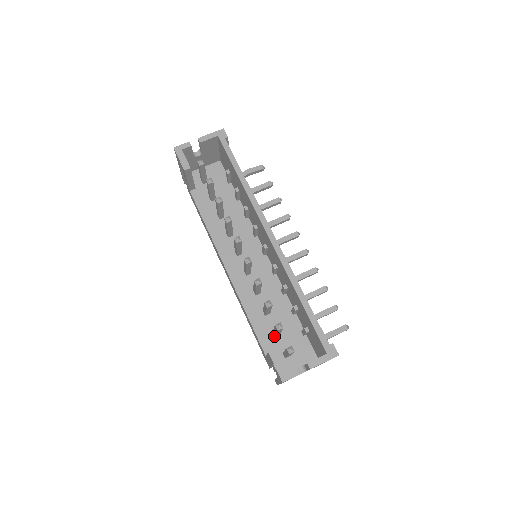
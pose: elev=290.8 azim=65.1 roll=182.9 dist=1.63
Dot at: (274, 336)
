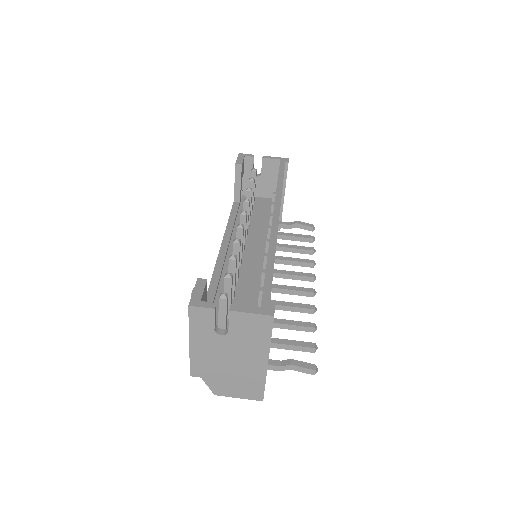
Dot at: occluded
